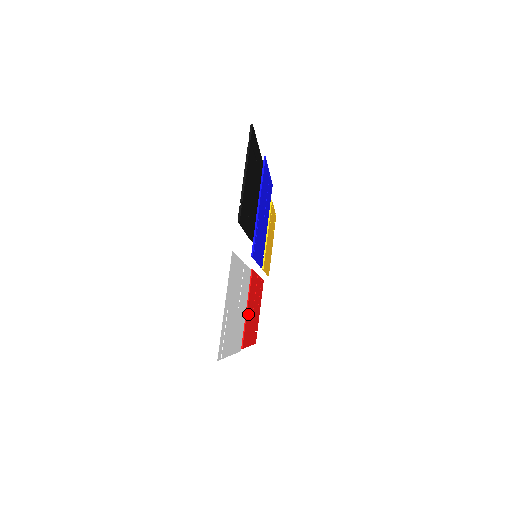
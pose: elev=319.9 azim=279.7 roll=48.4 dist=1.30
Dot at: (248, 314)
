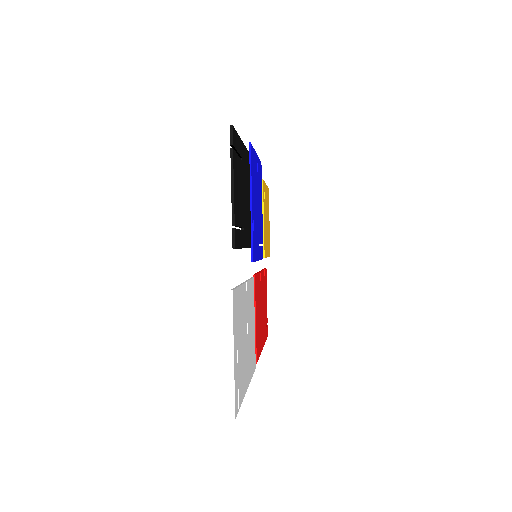
Dot at: (257, 323)
